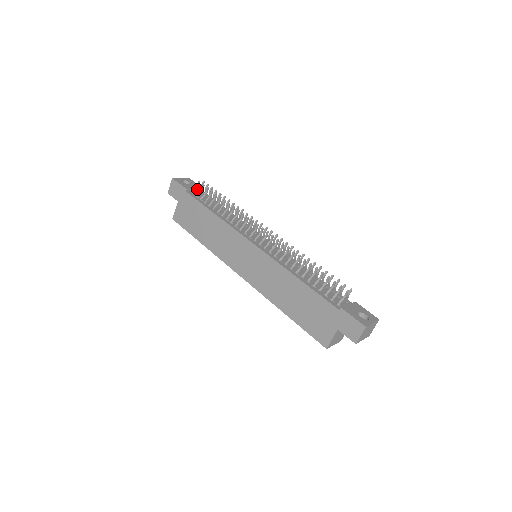
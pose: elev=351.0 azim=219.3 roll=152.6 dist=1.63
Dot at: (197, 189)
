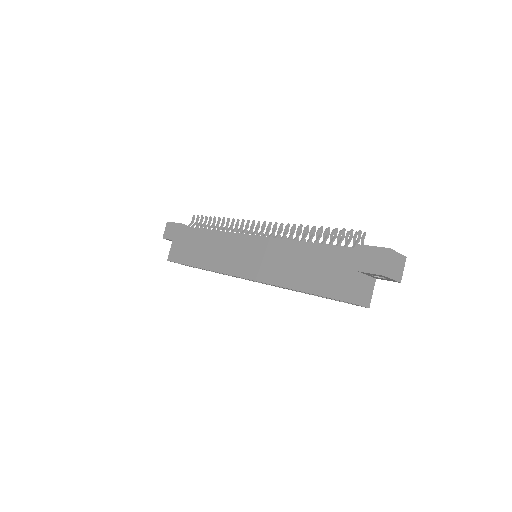
Dot at: (192, 223)
